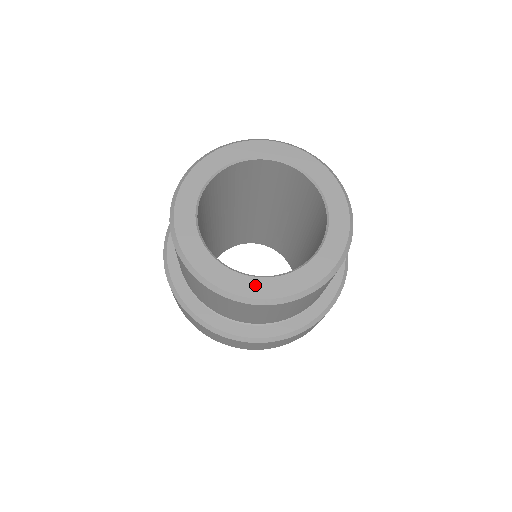
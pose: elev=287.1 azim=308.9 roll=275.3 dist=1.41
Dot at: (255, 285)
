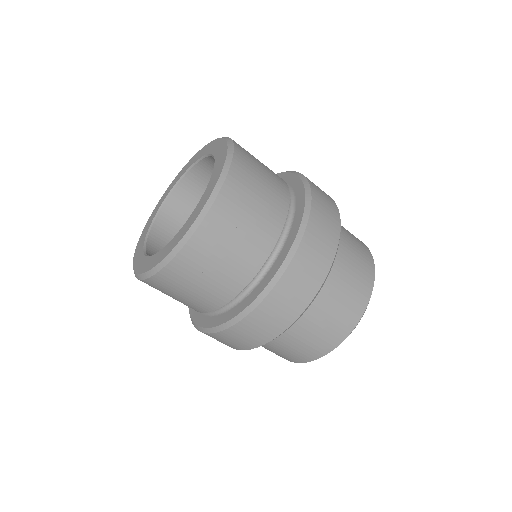
Dot at: (147, 263)
